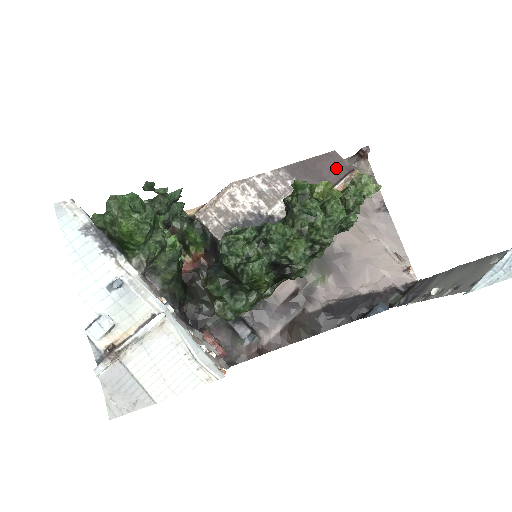
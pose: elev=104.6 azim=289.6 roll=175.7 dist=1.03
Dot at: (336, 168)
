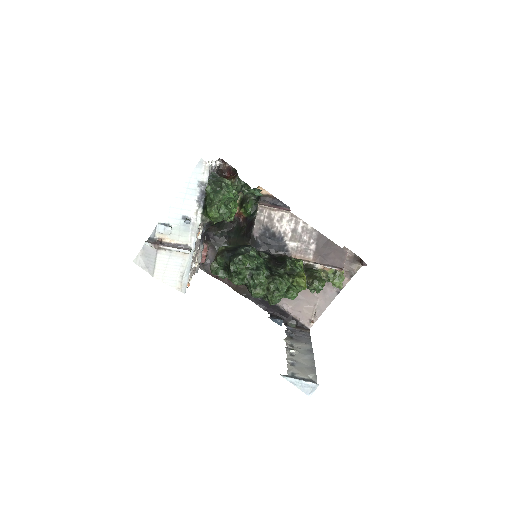
Dot at: (337, 259)
